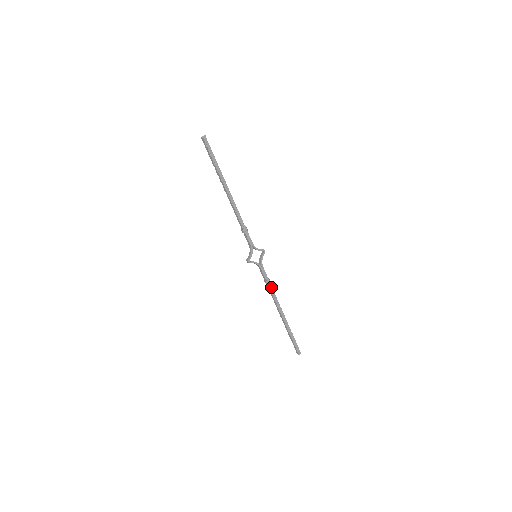
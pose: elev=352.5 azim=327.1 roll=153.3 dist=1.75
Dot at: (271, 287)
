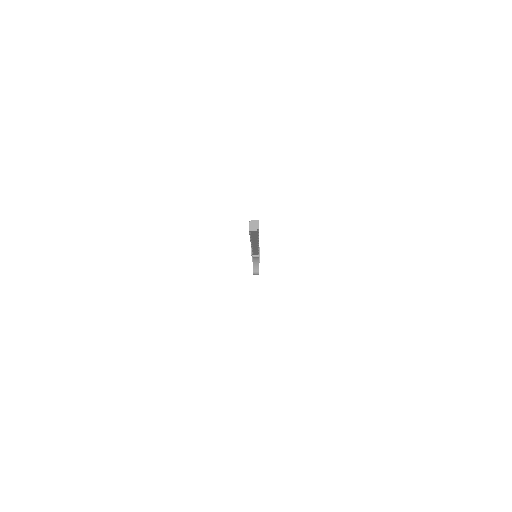
Dot at: occluded
